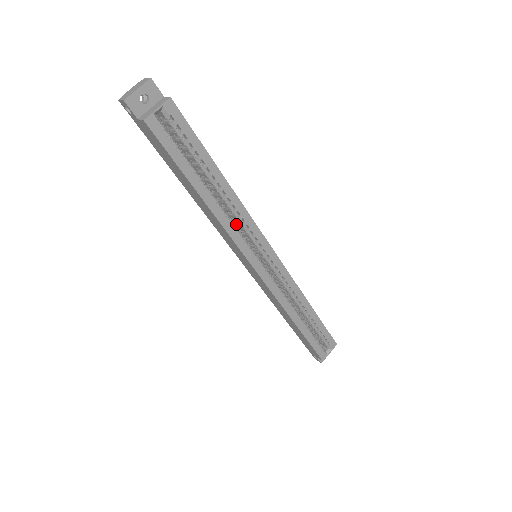
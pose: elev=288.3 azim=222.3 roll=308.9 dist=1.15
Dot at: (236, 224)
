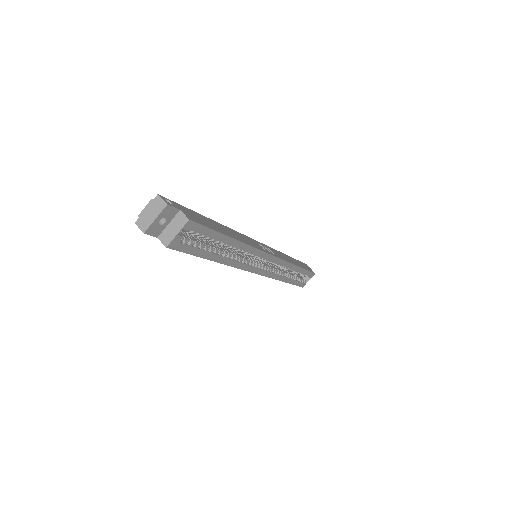
Dot at: occluded
